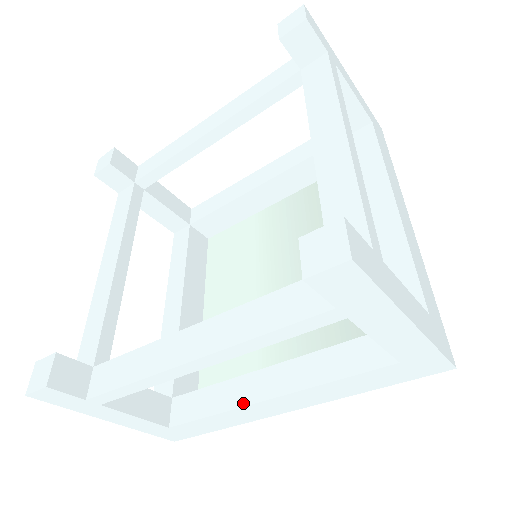
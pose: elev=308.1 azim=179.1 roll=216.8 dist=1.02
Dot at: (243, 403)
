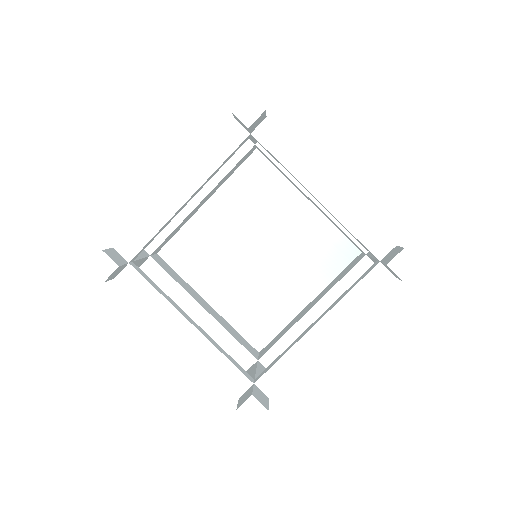
Dot at: occluded
